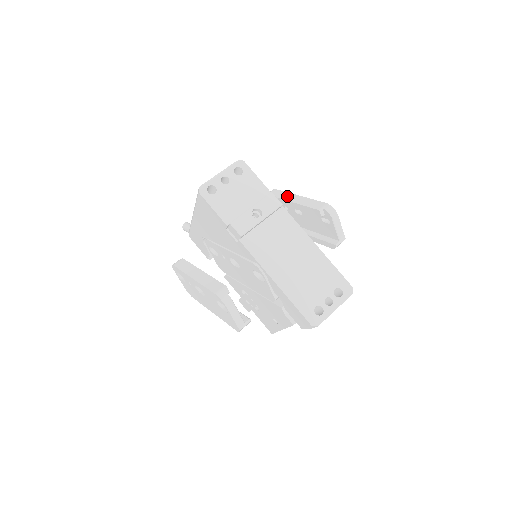
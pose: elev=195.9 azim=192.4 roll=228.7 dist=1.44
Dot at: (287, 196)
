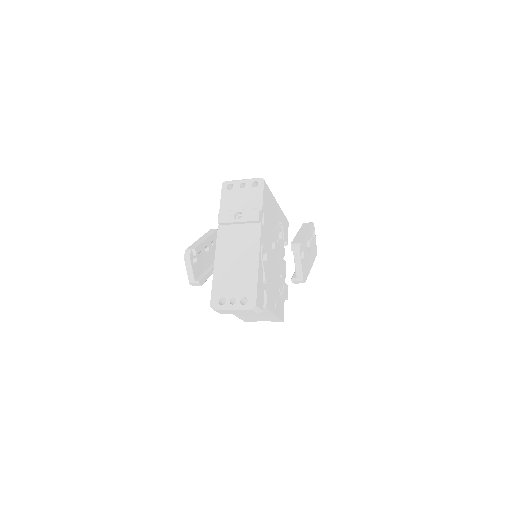
Dot at: (304, 229)
